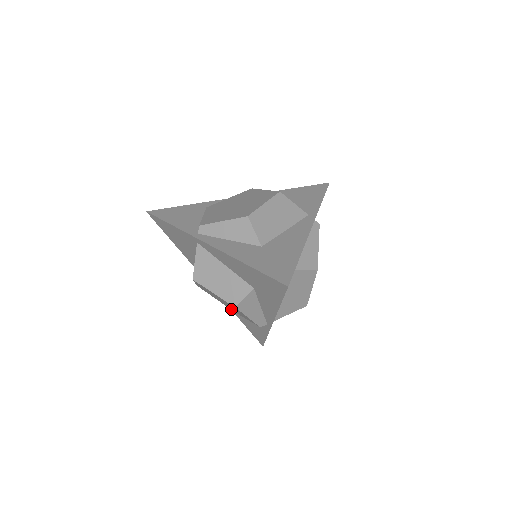
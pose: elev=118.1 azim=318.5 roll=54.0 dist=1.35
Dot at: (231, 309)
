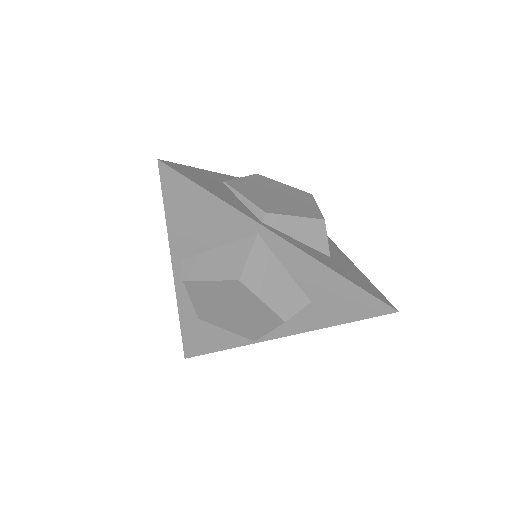
Dot at: (204, 315)
